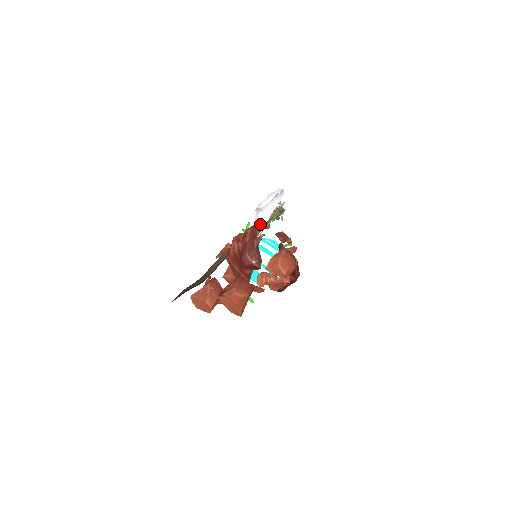
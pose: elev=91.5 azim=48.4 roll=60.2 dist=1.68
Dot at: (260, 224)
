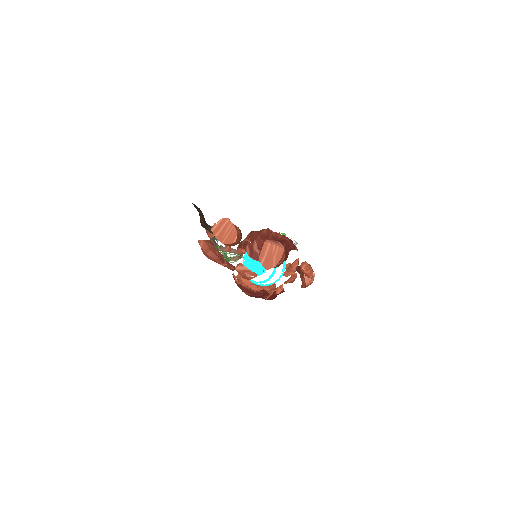
Dot at: occluded
